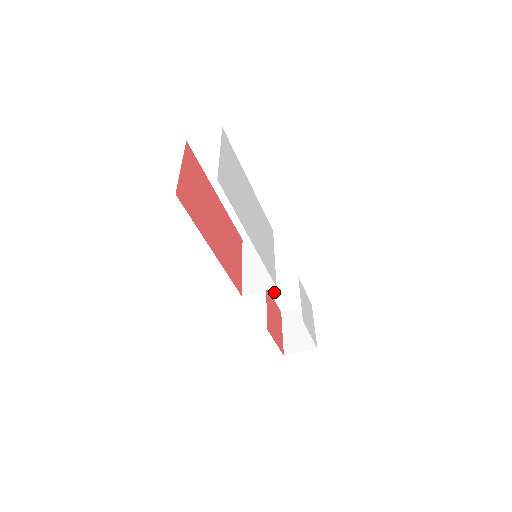
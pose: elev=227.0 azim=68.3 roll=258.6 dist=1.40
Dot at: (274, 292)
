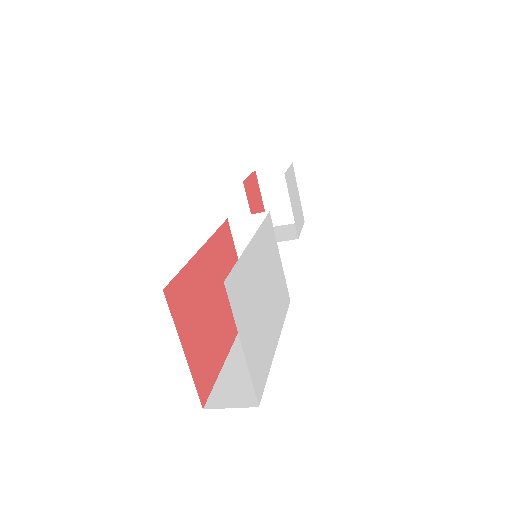
Dot at: occluded
